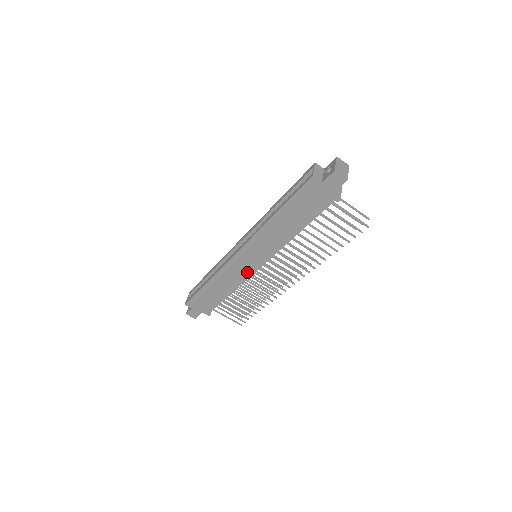
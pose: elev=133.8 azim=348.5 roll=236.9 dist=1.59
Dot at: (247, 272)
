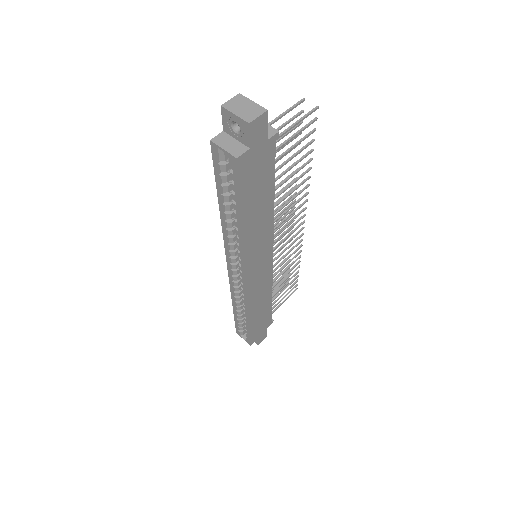
Dot at: (267, 273)
